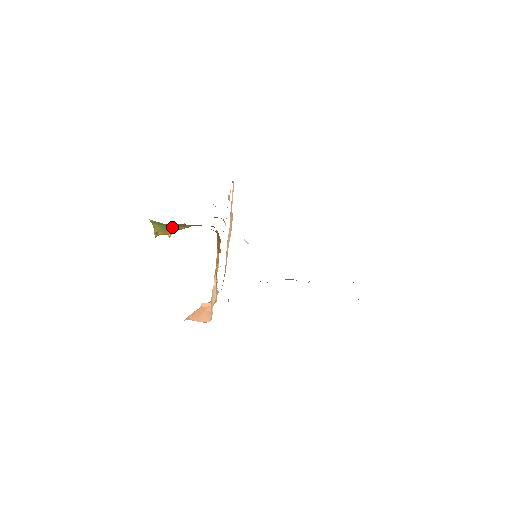
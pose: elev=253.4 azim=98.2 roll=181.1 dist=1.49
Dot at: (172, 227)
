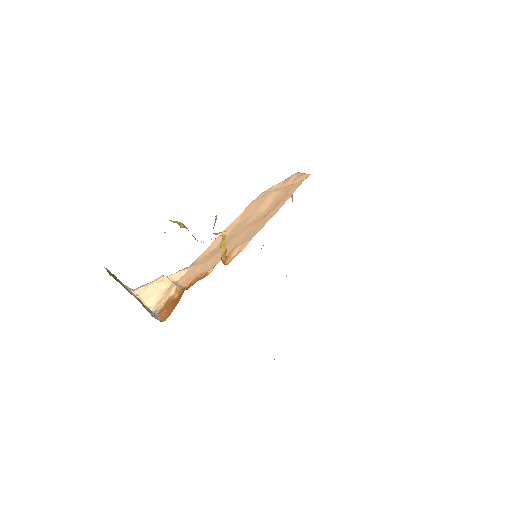
Dot at: occluded
